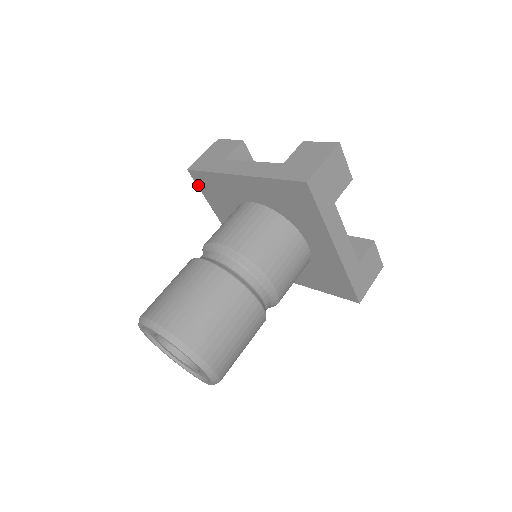
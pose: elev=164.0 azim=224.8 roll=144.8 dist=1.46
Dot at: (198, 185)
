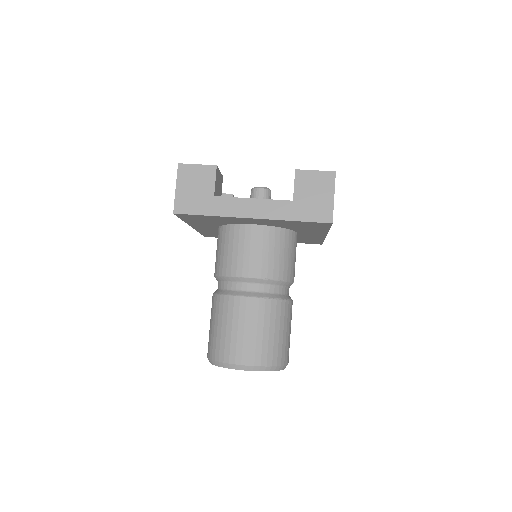
Dot at: occluded
